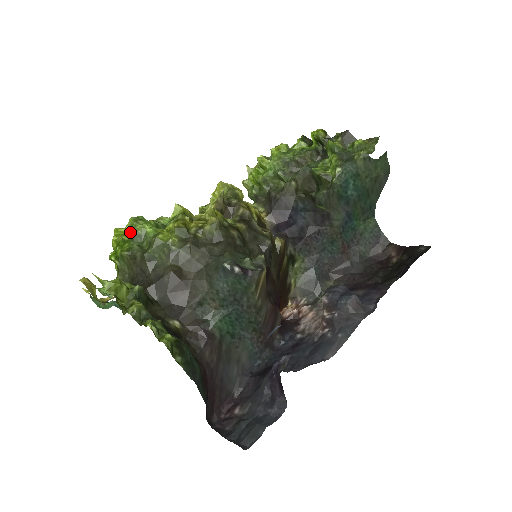
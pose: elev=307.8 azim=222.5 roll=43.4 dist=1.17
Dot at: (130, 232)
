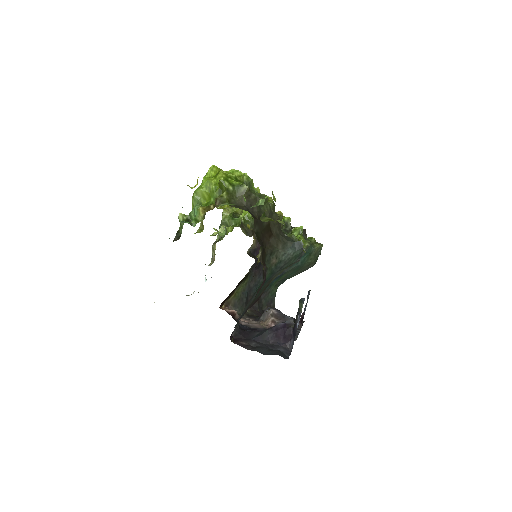
Dot at: (247, 178)
